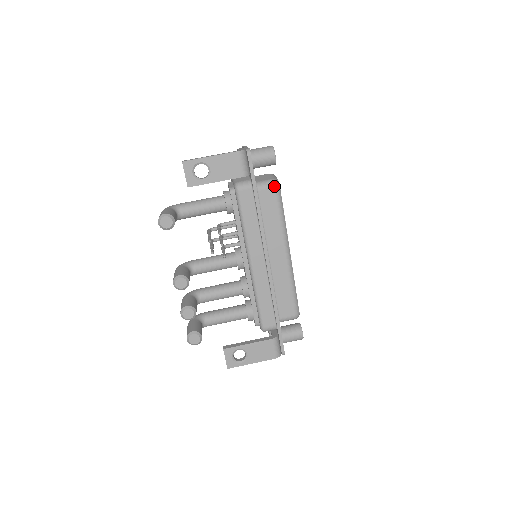
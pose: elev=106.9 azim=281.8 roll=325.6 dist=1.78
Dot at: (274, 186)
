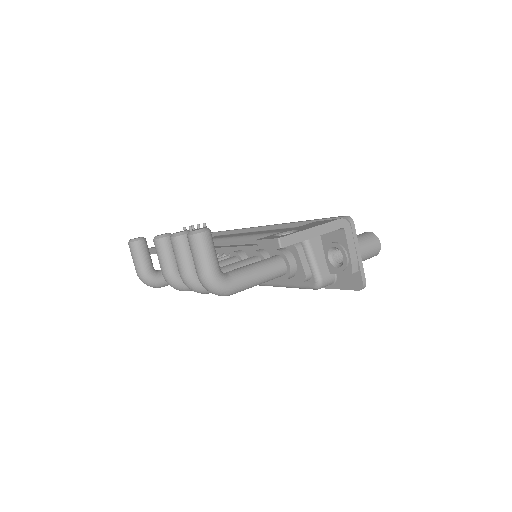
Dot at: occluded
